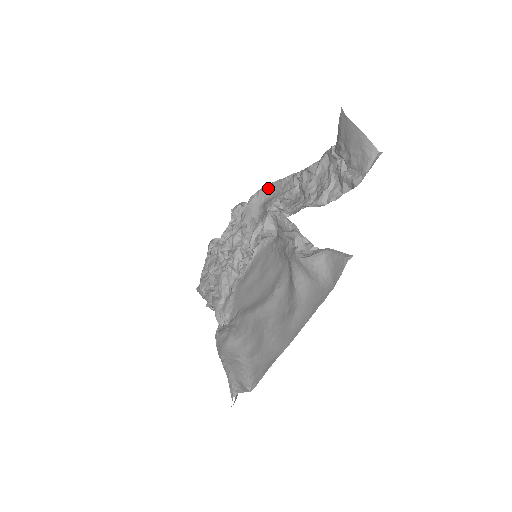
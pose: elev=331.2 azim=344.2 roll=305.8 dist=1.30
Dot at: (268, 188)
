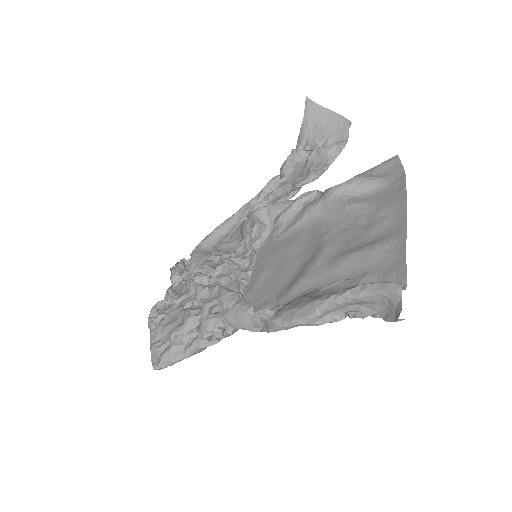
Dot at: (215, 233)
